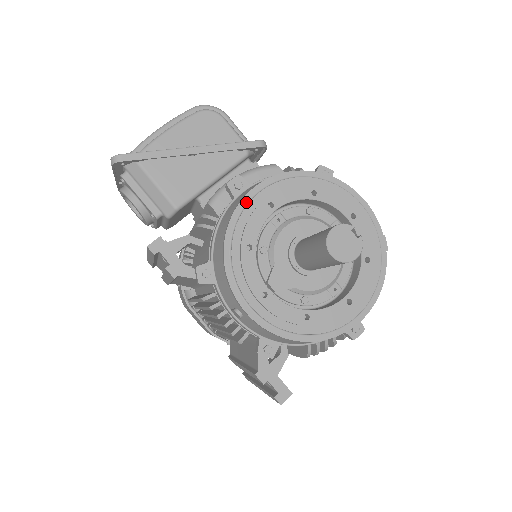
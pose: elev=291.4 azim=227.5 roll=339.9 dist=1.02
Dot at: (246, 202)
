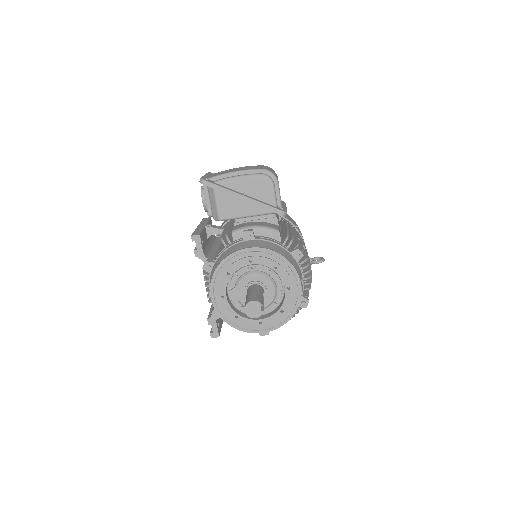
Dot at: (240, 252)
